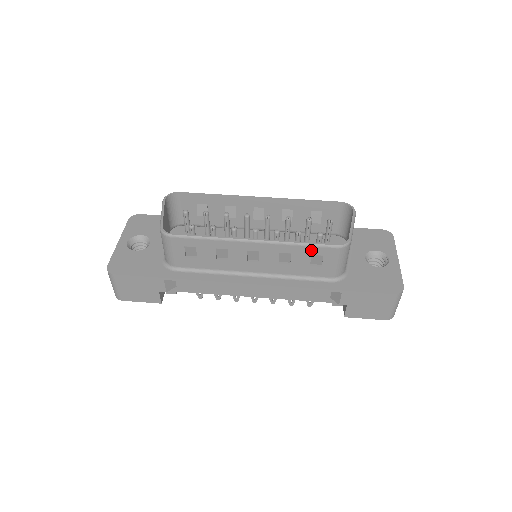
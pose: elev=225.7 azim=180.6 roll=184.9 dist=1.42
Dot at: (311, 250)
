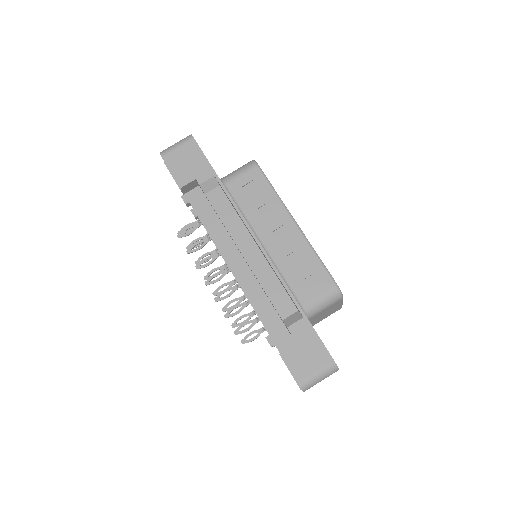
Dot at: (319, 269)
